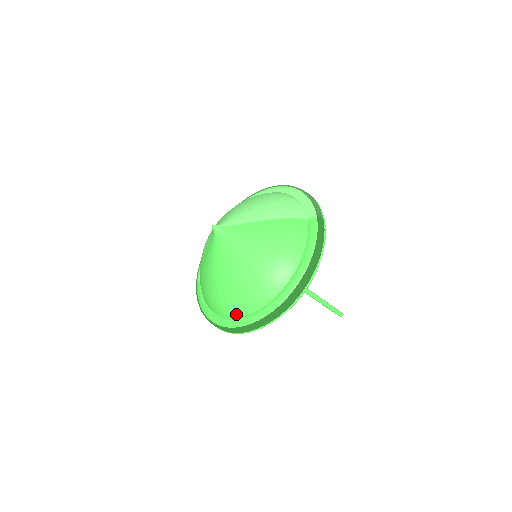
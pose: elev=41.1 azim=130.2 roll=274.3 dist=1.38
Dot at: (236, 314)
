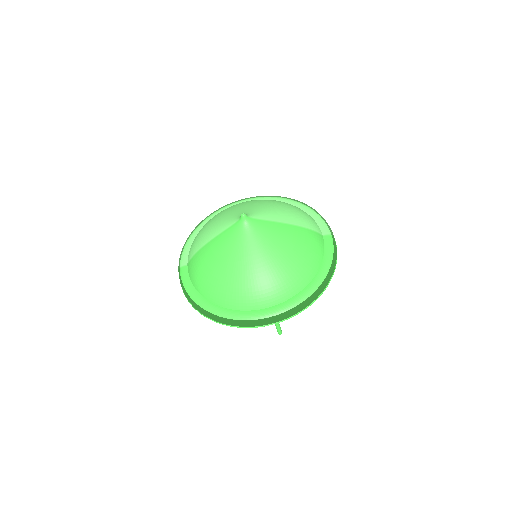
Dot at: (242, 307)
